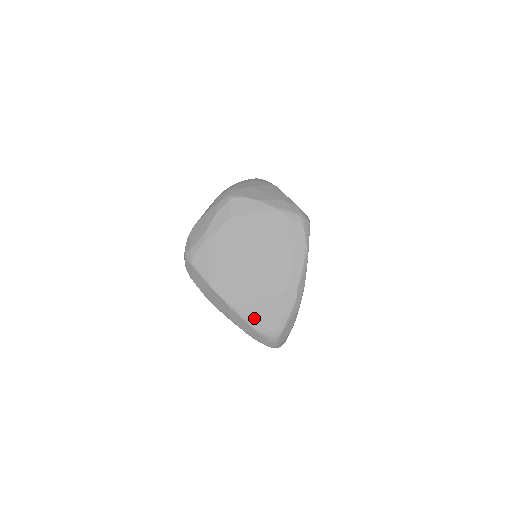
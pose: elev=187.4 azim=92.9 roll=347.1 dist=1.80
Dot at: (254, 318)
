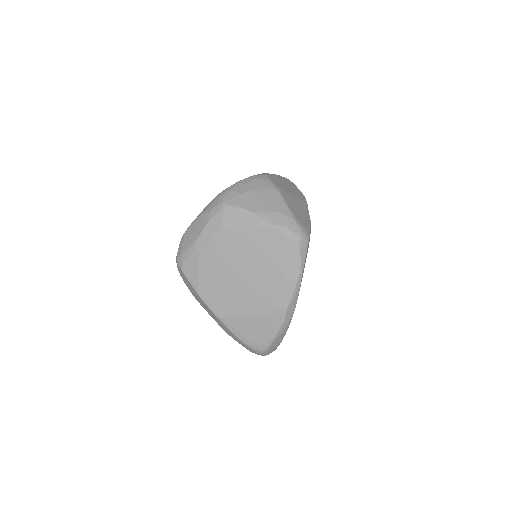
Dot at: (241, 331)
